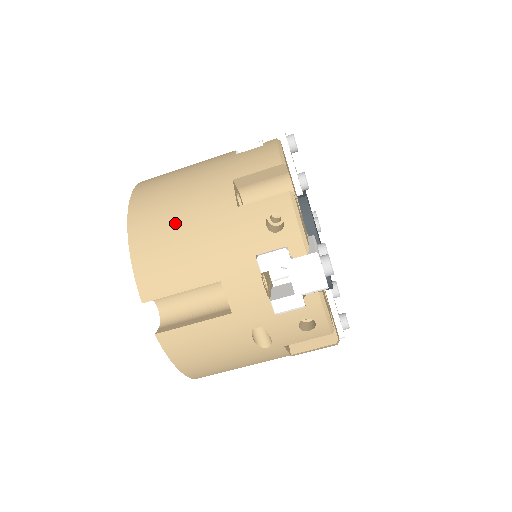
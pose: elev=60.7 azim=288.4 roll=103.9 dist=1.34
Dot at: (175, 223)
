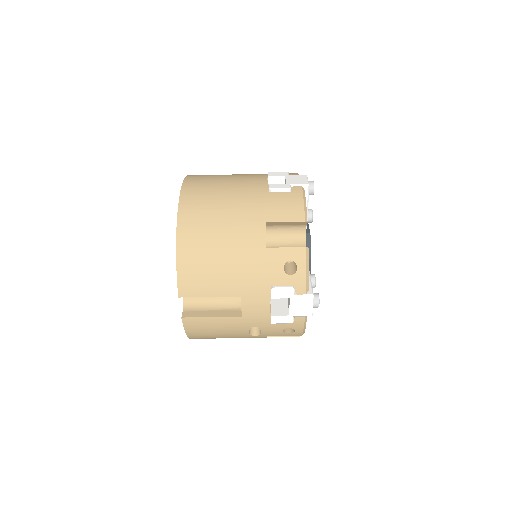
Dot at: (216, 246)
